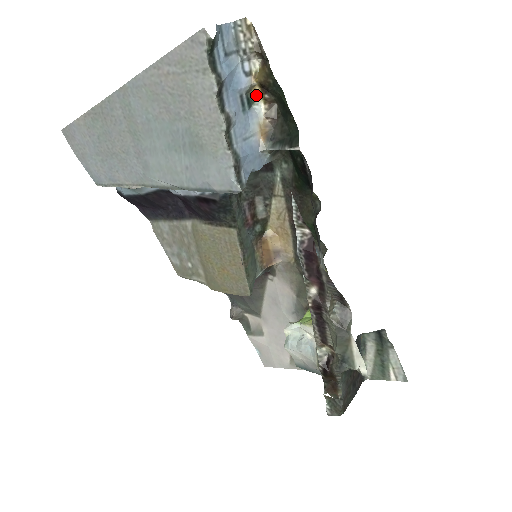
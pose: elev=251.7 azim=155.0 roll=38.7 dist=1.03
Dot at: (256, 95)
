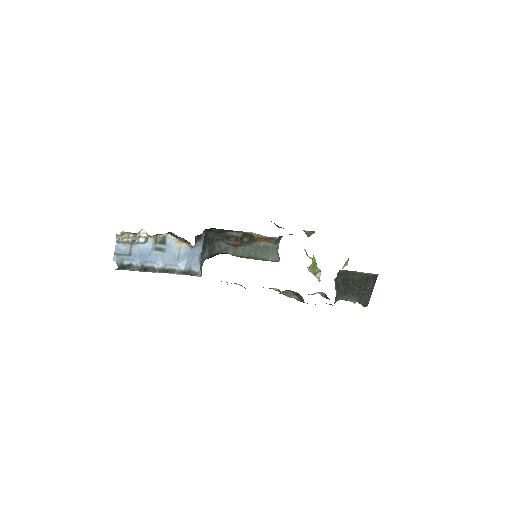
Dot at: (161, 234)
